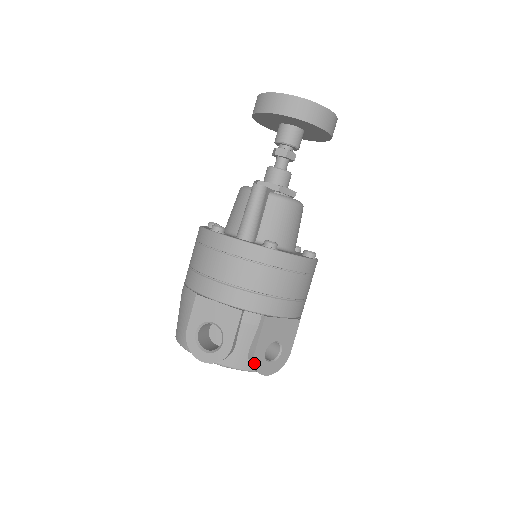
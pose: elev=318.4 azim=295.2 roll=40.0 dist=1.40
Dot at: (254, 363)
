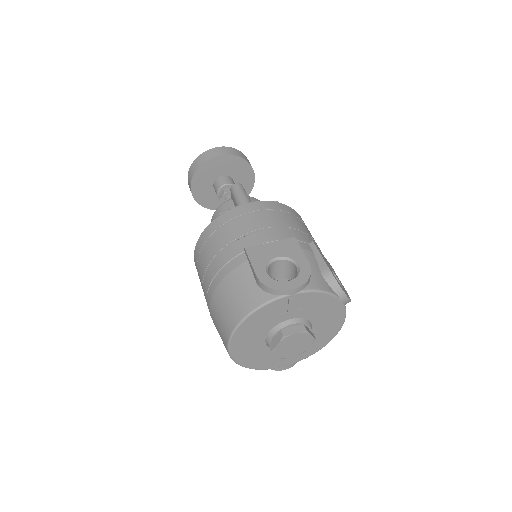
Dot at: (334, 277)
